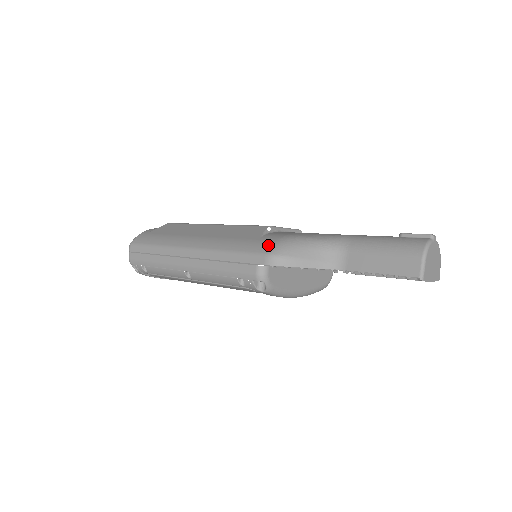
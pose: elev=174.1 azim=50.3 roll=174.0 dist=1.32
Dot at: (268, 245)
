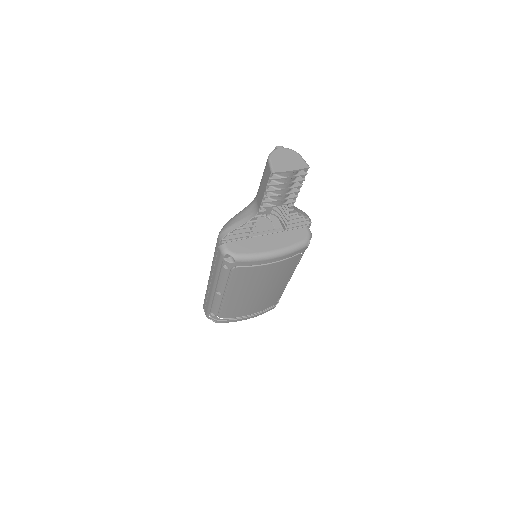
Dot at: occluded
